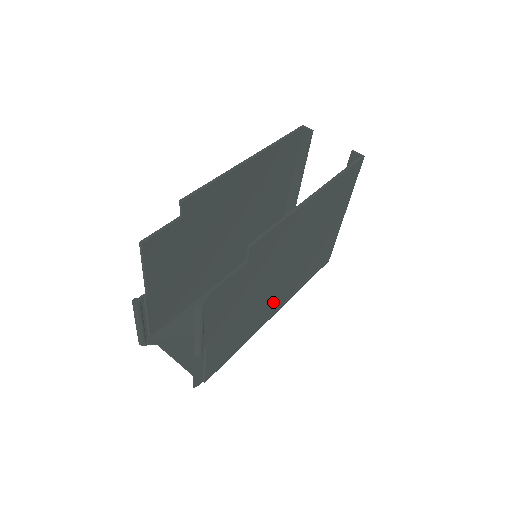
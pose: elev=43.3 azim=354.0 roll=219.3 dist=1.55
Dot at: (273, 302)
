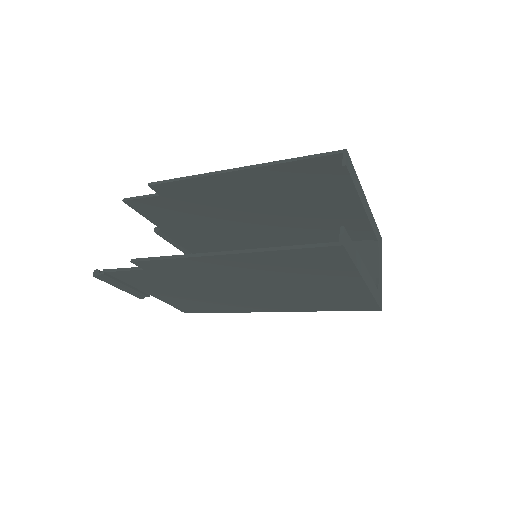
Dot at: (254, 303)
